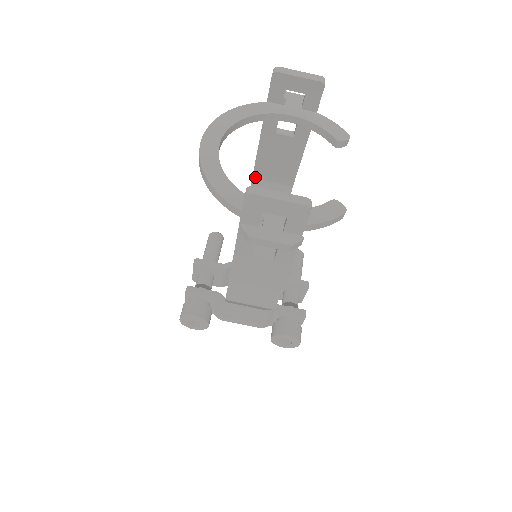
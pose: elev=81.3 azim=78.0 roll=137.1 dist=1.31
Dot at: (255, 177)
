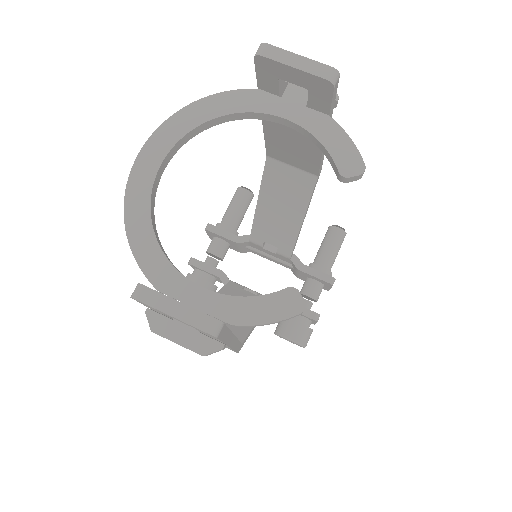
Dot at: (270, 156)
